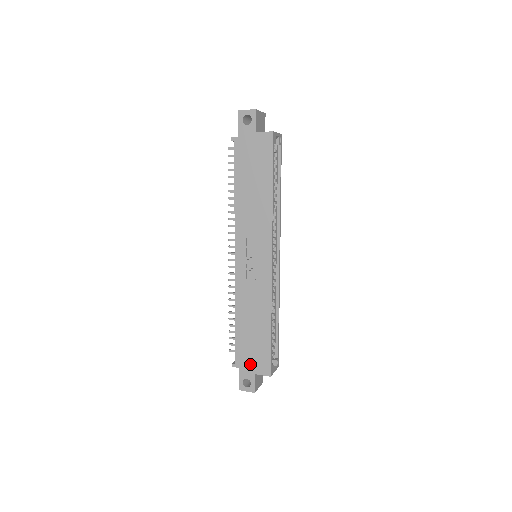
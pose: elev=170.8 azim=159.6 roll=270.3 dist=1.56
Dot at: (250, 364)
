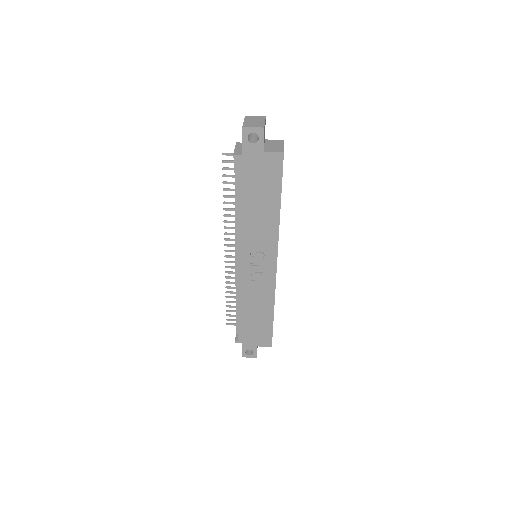
Dot at: (253, 340)
